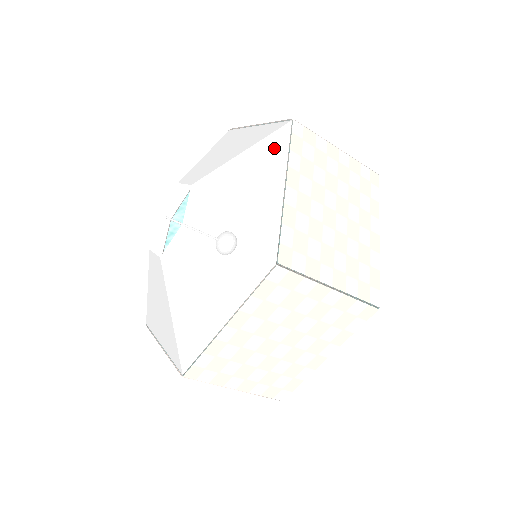
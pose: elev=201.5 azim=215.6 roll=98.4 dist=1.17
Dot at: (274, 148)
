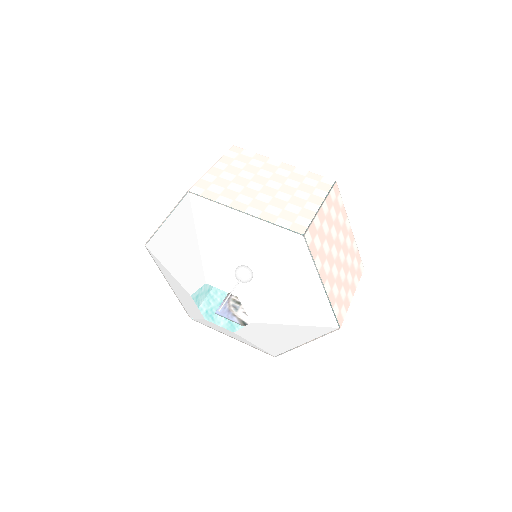
Dot at: (299, 260)
